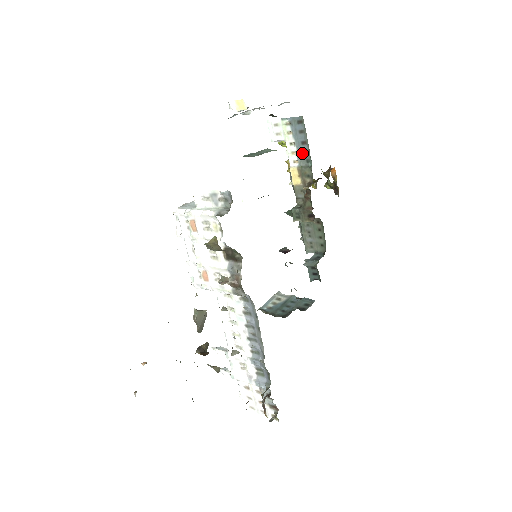
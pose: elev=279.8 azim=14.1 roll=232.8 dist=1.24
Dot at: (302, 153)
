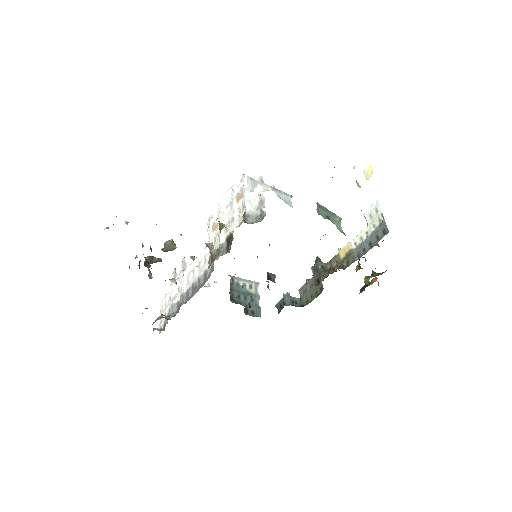
Dot at: (363, 247)
